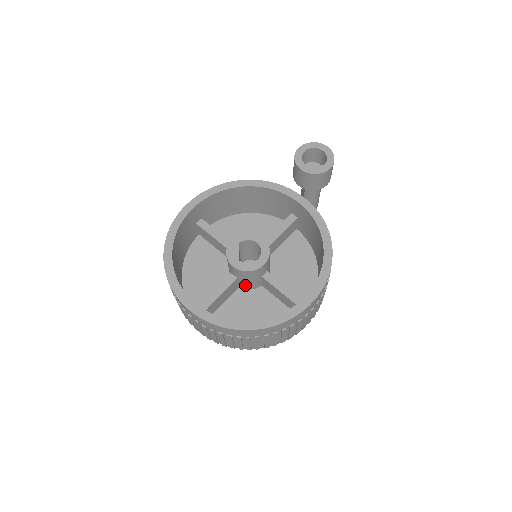
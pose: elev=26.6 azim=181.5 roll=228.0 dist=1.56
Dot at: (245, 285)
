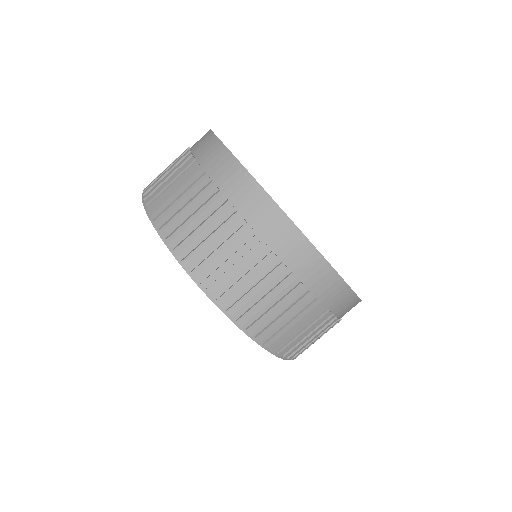
Dot at: occluded
